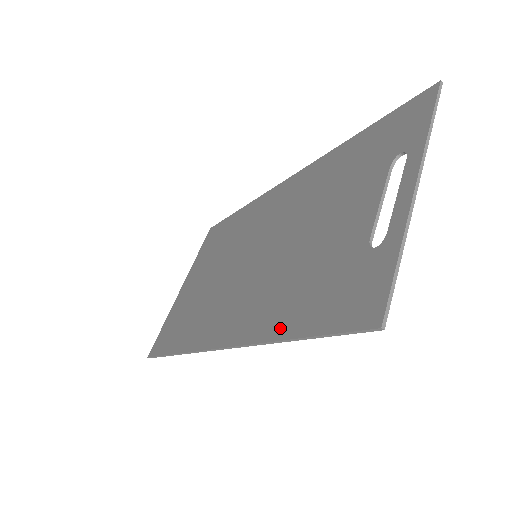
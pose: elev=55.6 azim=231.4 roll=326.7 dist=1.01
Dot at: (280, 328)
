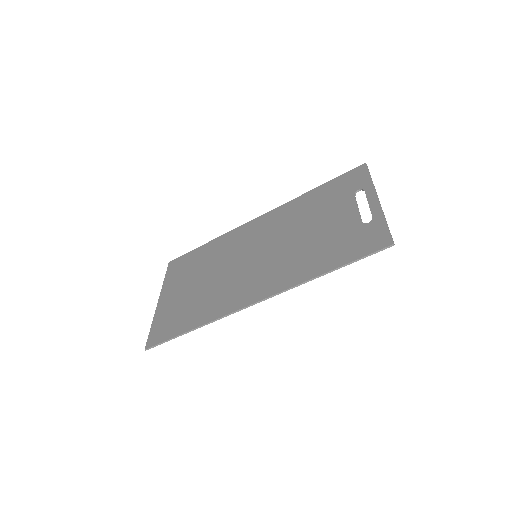
Dot at: (317, 271)
